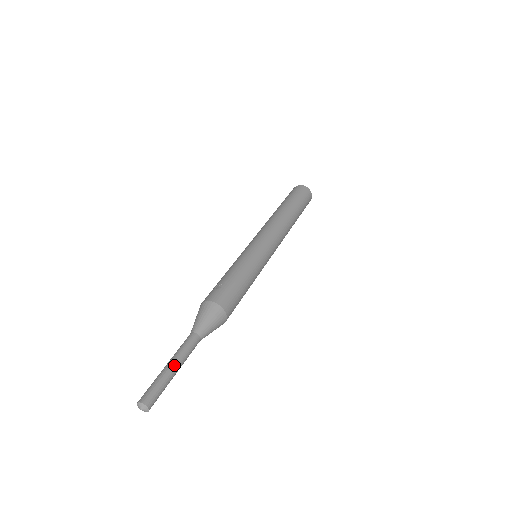
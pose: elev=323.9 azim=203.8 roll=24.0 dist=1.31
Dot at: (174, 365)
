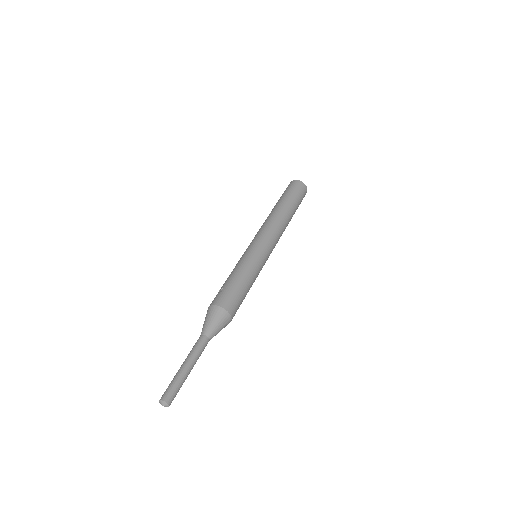
Dot at: (186, 365)
